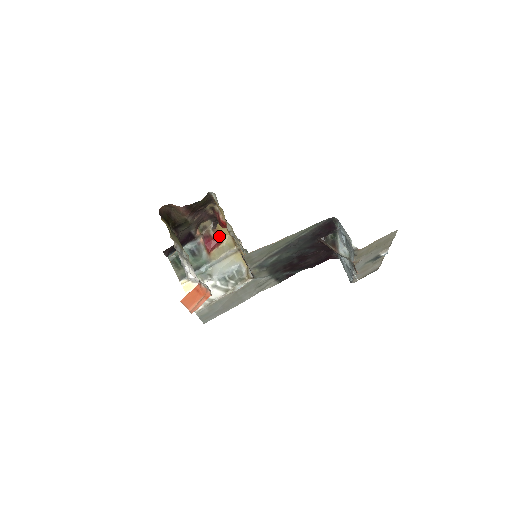
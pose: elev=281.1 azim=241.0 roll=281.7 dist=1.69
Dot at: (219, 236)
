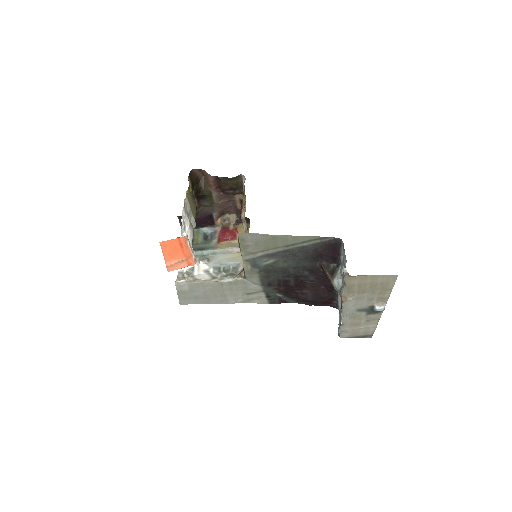
Dot at: (236, 232)
